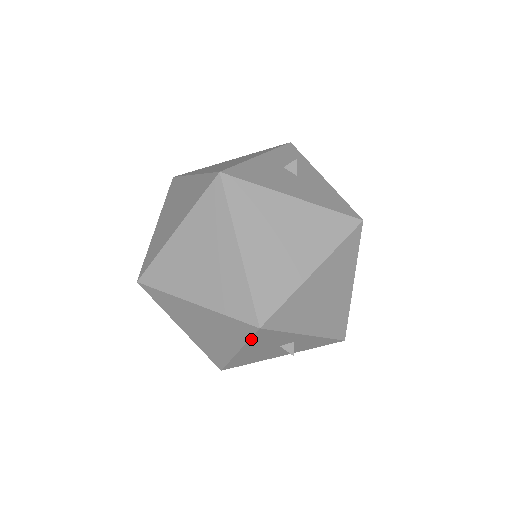
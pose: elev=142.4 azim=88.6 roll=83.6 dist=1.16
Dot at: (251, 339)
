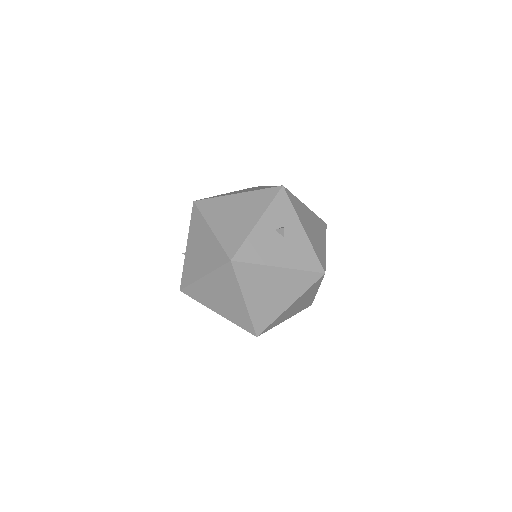
Dot at: occluded
